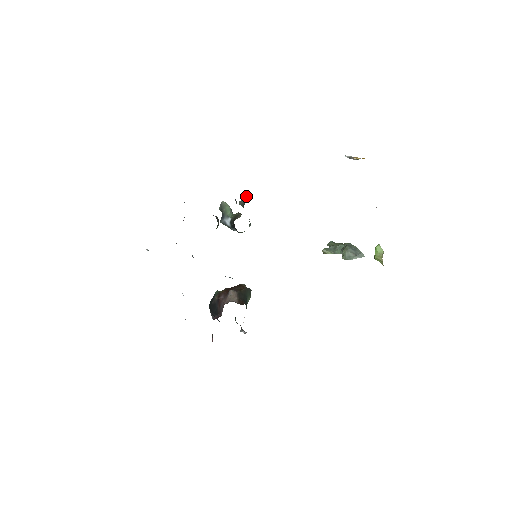
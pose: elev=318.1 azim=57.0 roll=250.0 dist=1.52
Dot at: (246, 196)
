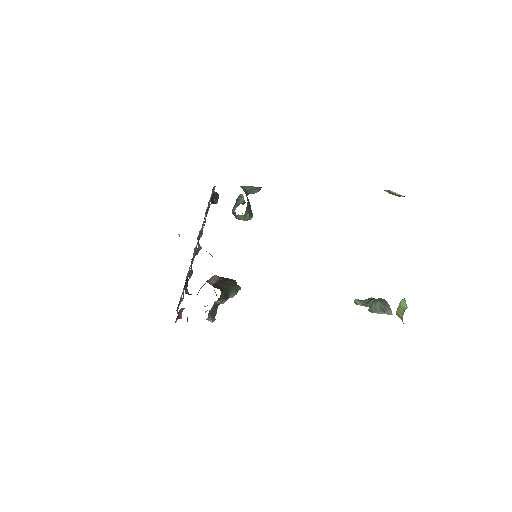
Dot at: occluded
